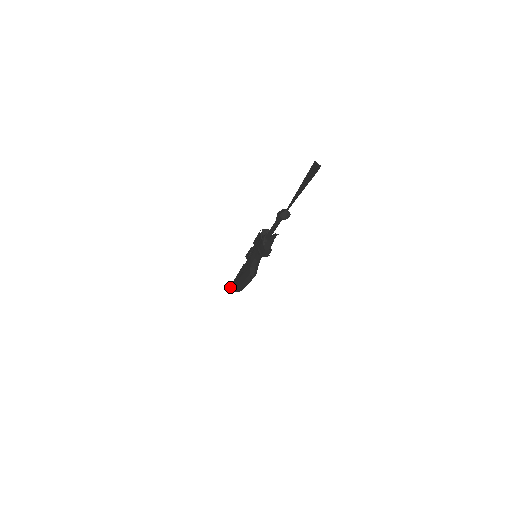
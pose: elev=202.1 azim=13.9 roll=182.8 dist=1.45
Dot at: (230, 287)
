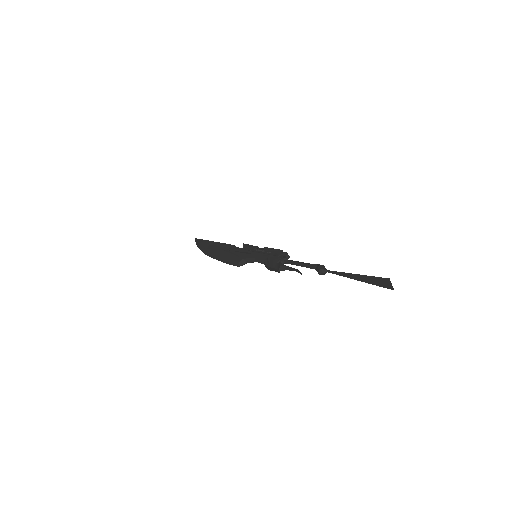
Dot at: (196, 239)
